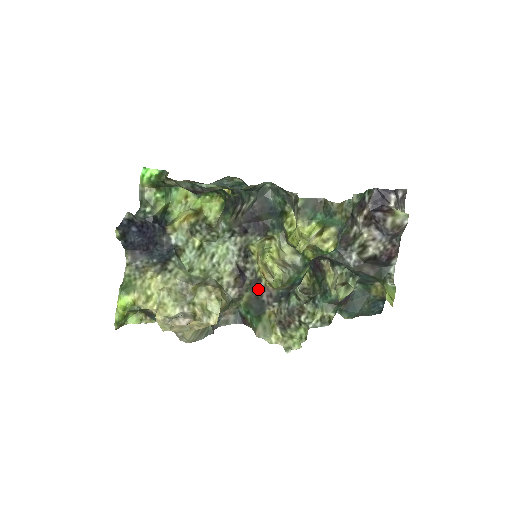
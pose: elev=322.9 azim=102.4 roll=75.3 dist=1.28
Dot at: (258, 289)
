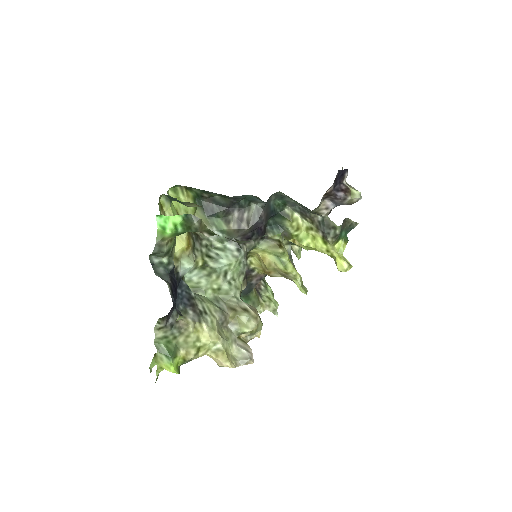
Dot at: (249, 277)
